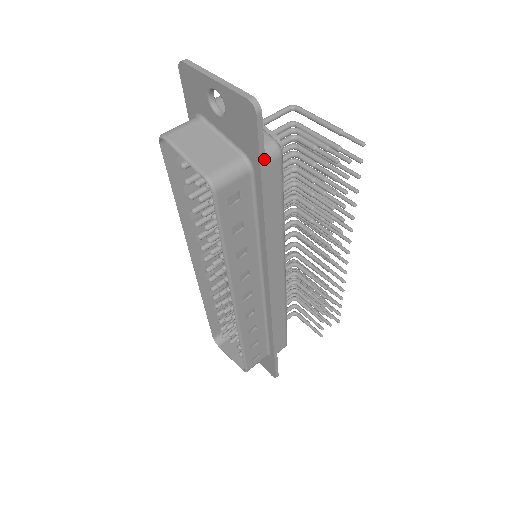
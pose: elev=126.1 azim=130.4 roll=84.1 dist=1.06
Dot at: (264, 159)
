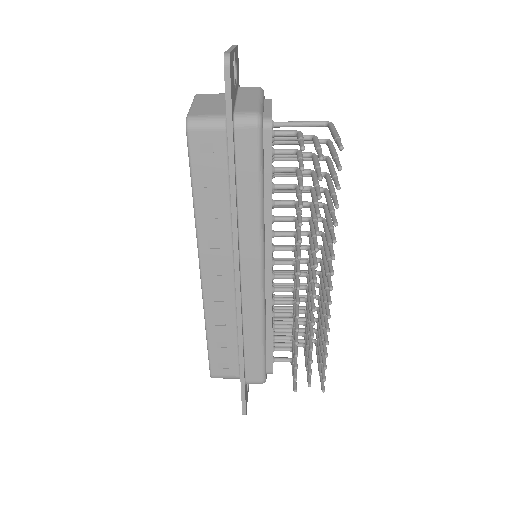
Dot at: (231, 115)
